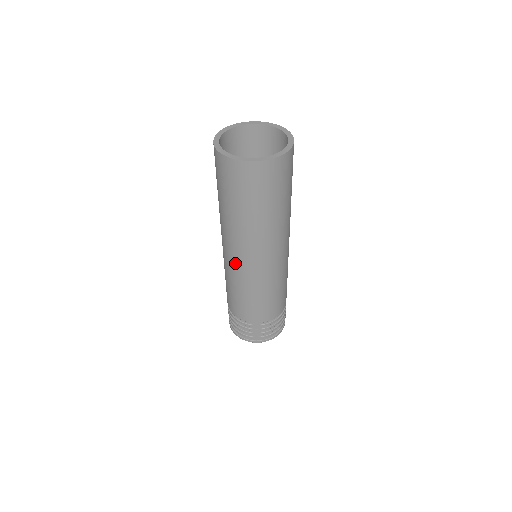
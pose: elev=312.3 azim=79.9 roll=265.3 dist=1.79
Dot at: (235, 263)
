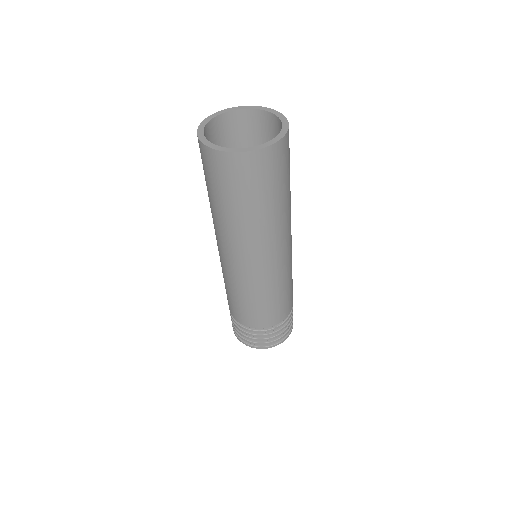
Dot at: (229, 264)
